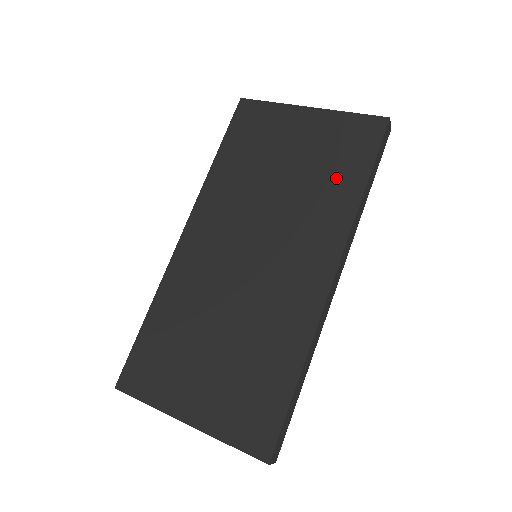
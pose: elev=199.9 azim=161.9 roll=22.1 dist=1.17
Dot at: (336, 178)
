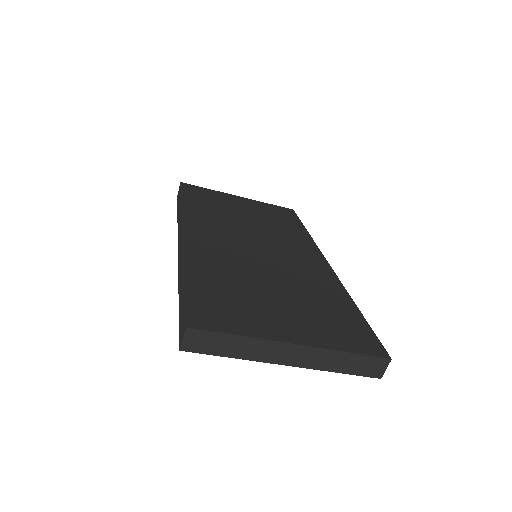
Dot at: (285, 224)
